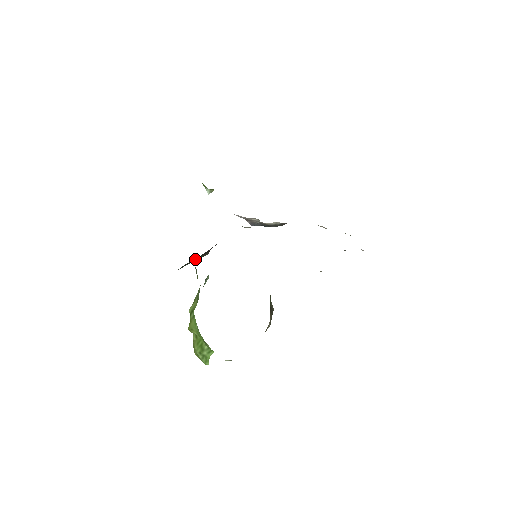
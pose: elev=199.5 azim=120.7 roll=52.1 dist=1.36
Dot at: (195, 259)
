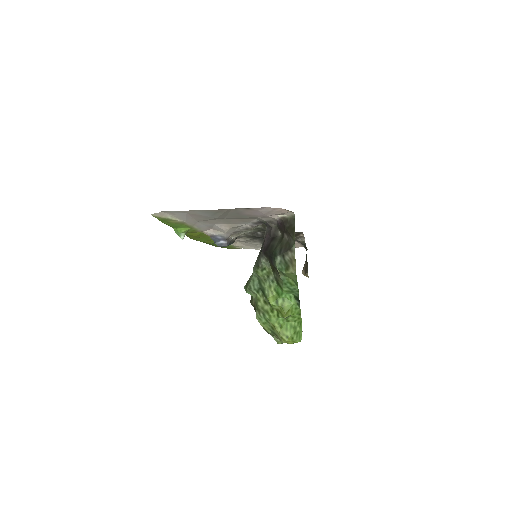
Dot at: (275, 244)
